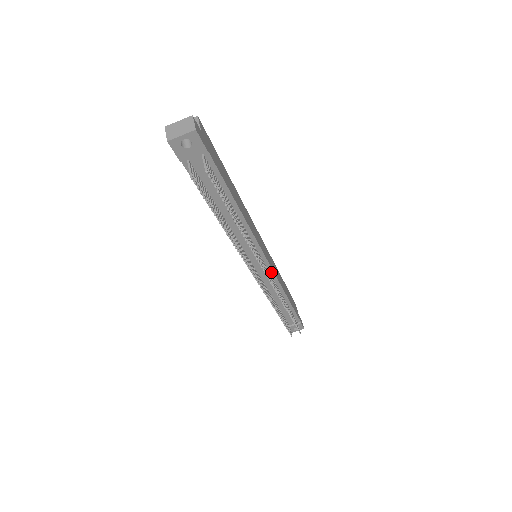
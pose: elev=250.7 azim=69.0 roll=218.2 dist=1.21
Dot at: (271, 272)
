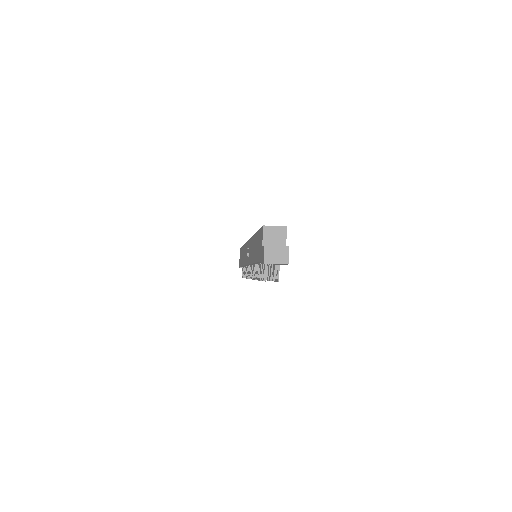
Dot at: occluded
